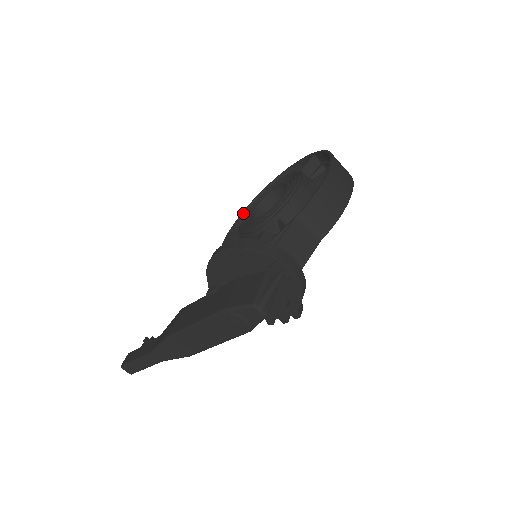
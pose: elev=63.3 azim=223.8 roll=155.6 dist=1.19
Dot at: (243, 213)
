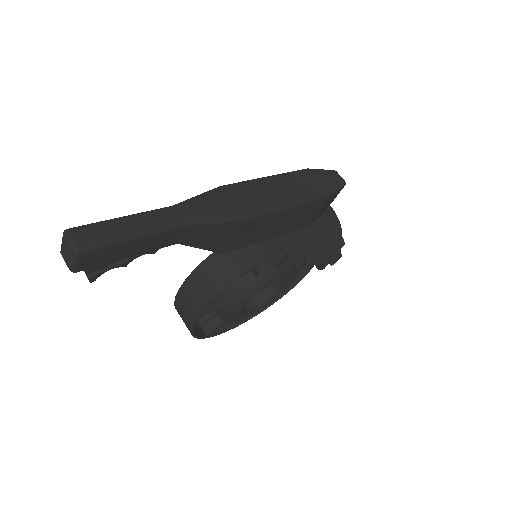
Dot at: occluded
